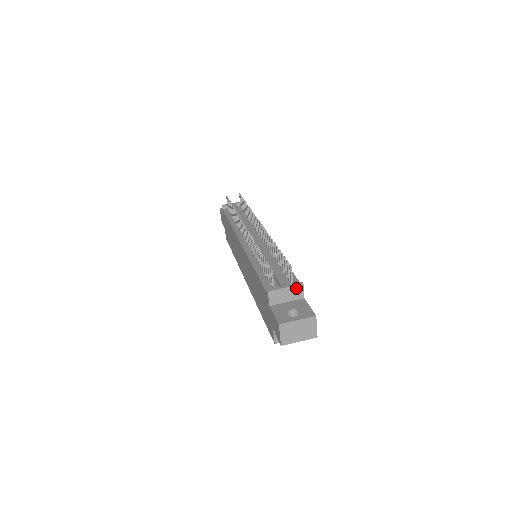
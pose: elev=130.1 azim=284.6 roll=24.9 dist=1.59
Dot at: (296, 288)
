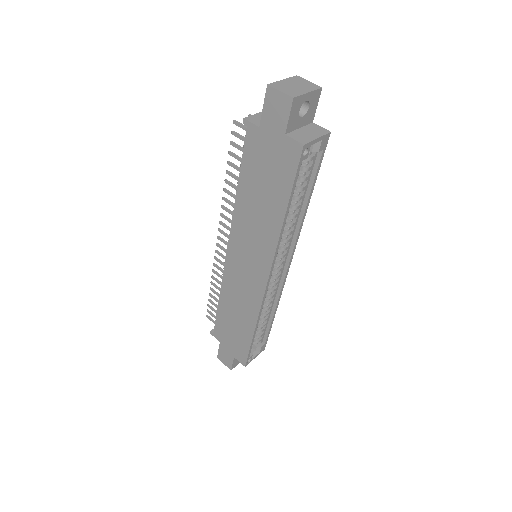
Dot at: occluded
